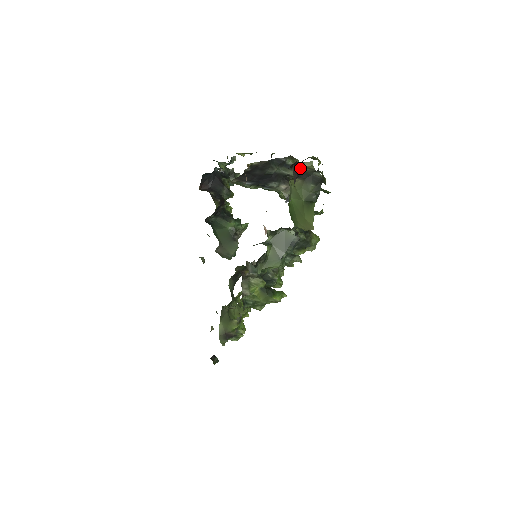
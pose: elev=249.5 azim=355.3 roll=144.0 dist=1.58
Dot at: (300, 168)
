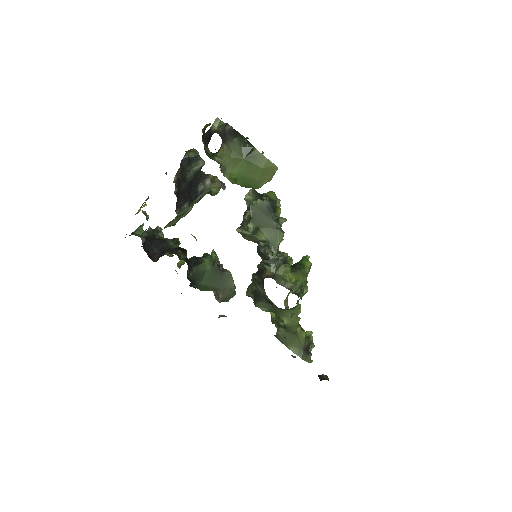
Dot at: (216, 132)
